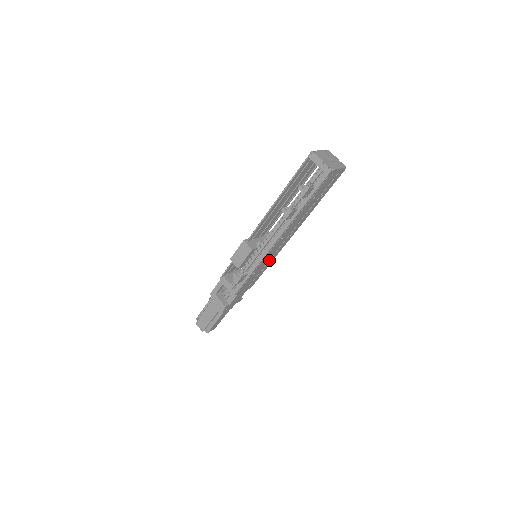
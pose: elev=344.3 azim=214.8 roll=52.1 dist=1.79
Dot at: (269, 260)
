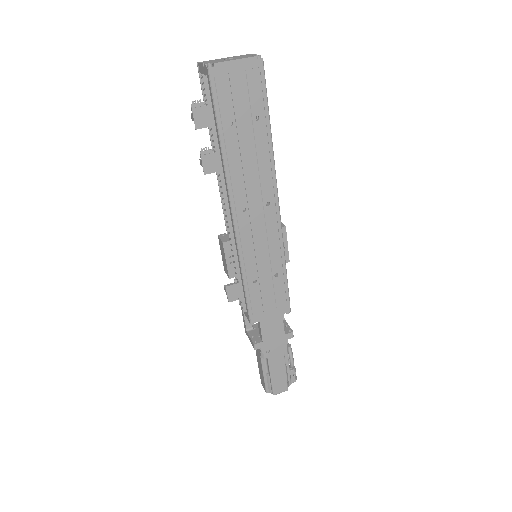
Dot at: (269, 255)
